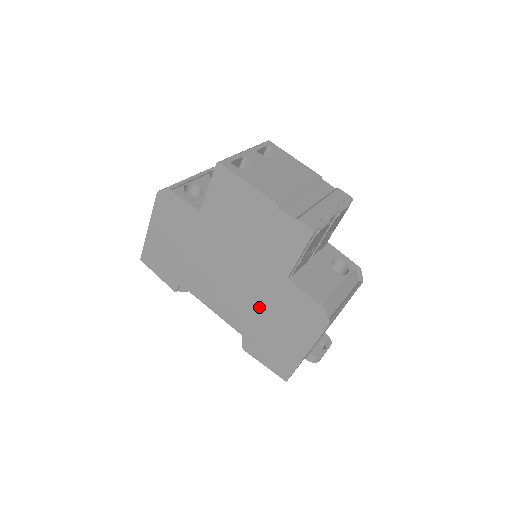
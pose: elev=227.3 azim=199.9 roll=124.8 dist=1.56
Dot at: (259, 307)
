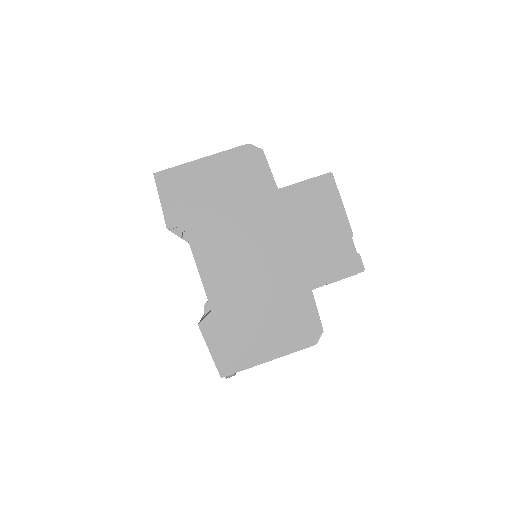
Dot at: (260, 296)
